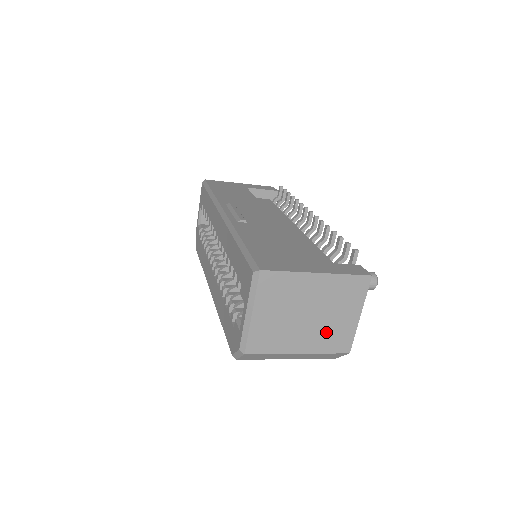
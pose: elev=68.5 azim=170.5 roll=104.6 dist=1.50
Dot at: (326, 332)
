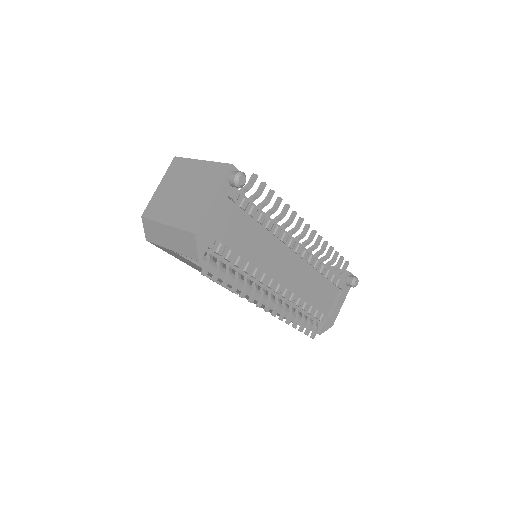
Dot at: (188, 209)
